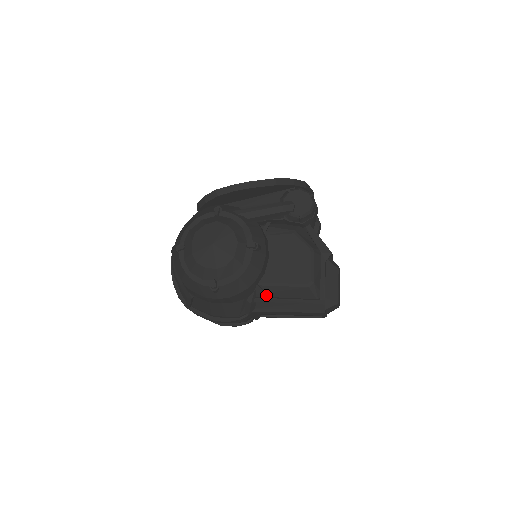
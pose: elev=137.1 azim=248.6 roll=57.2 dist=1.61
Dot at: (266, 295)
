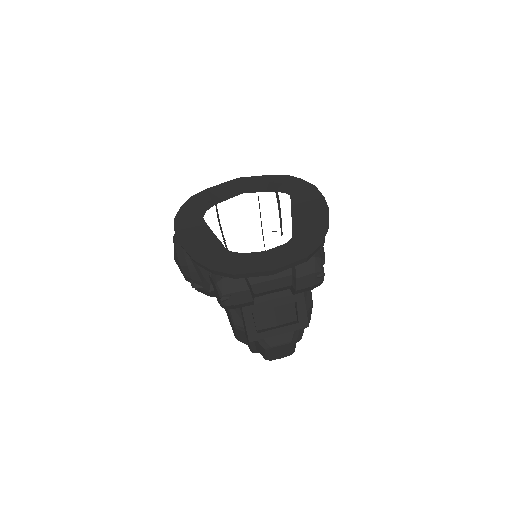
Dot at: occluded
